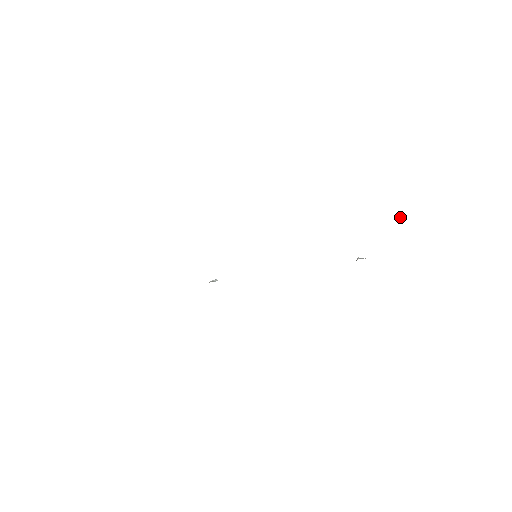
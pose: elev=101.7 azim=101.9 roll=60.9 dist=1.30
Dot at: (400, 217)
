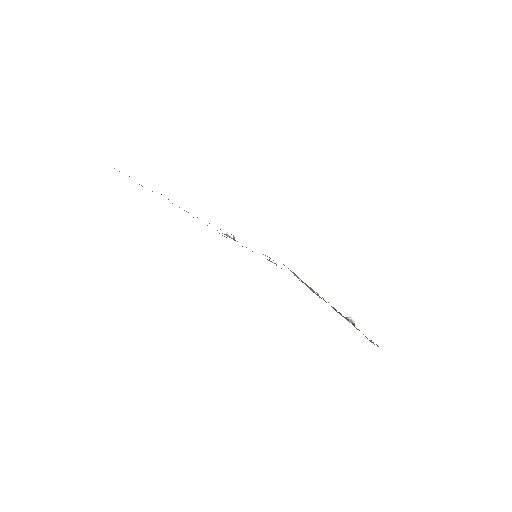
Dot at: occluded
